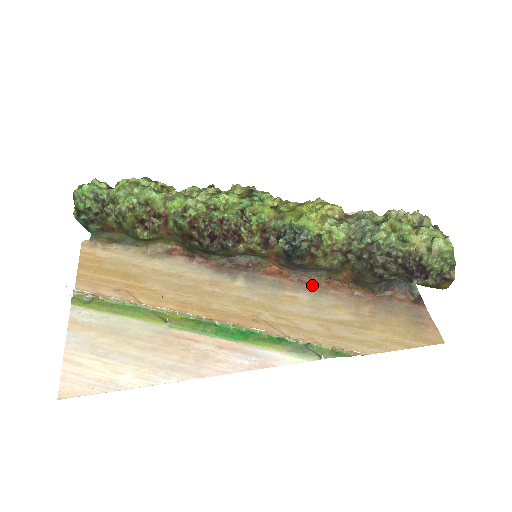
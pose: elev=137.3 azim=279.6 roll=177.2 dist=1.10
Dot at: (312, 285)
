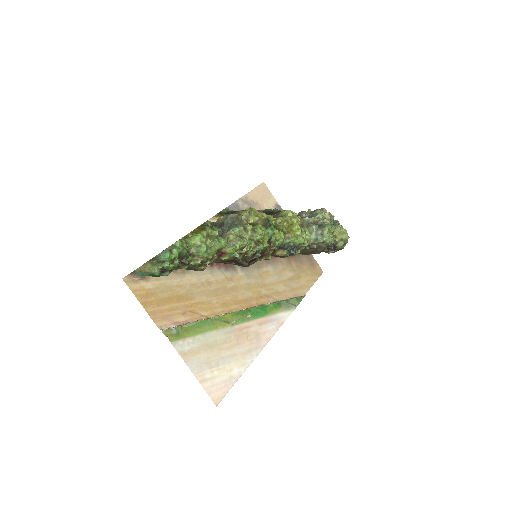
Dot at: occluded
